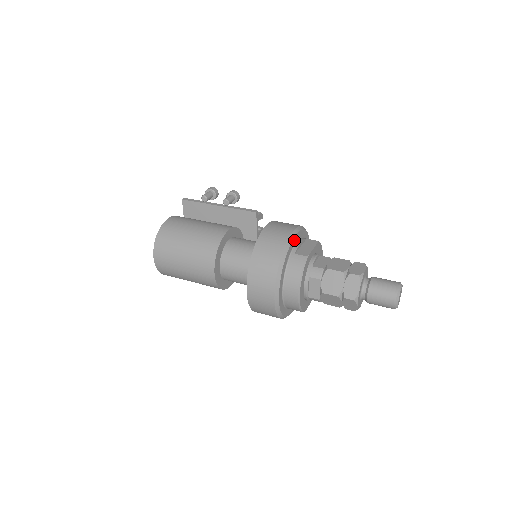
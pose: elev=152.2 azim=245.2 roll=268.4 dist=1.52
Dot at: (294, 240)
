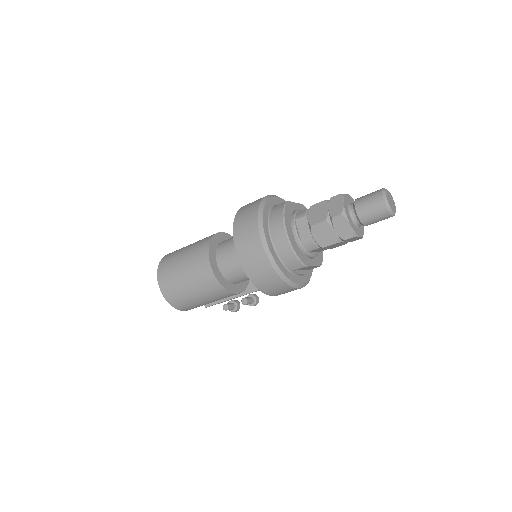
Dot at: (275, 200)
